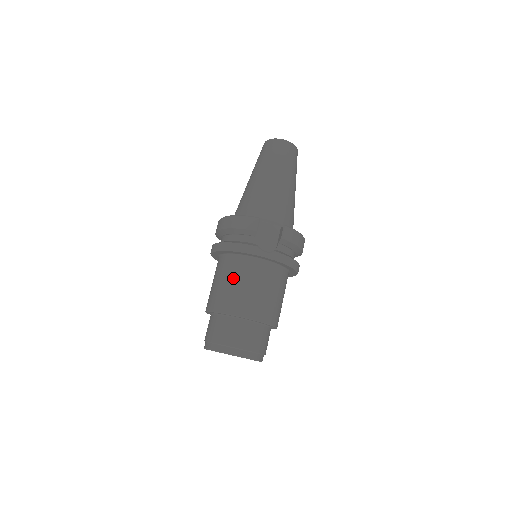
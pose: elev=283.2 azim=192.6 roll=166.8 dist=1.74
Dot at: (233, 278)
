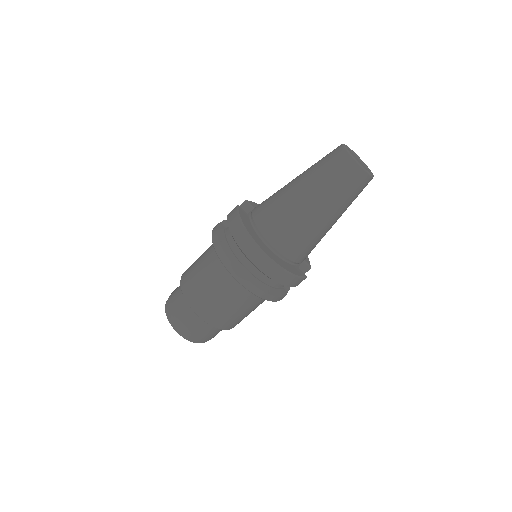
Dot at: (248, 309)
